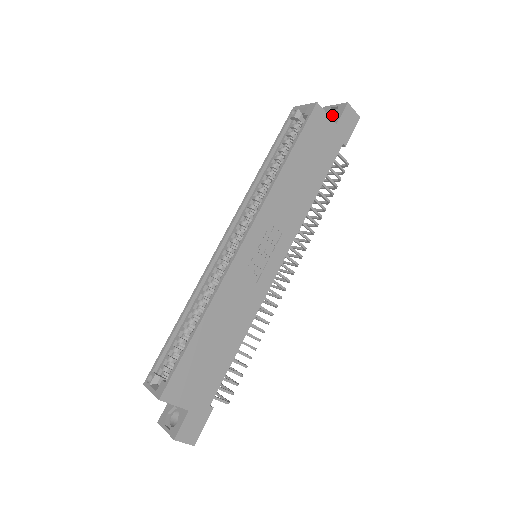
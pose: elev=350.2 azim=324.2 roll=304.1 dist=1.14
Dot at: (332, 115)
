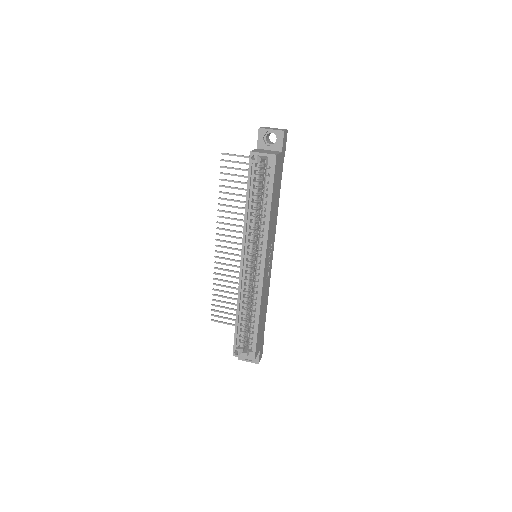
Dot at: (268, 134)
